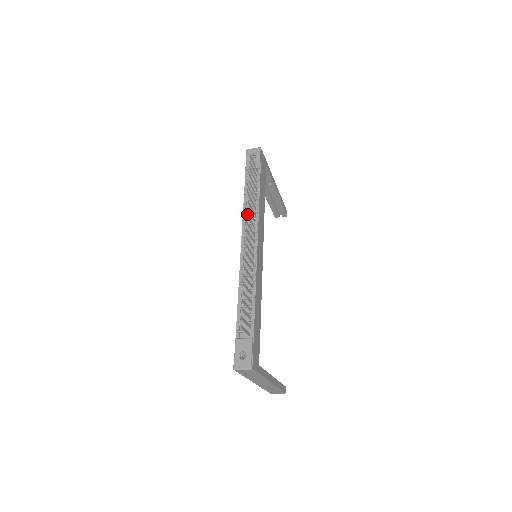
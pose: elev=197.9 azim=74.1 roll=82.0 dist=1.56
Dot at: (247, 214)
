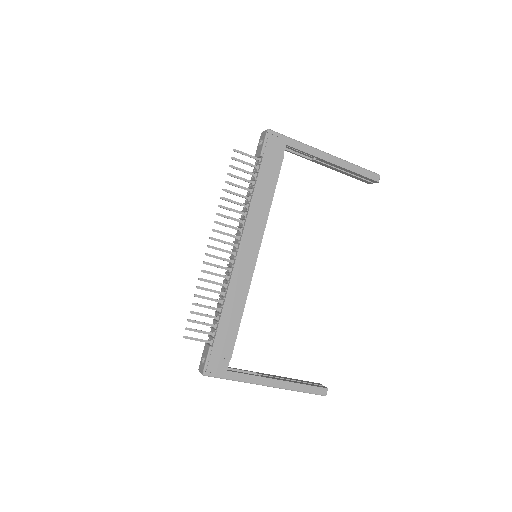
Dot at: (216, 221)
